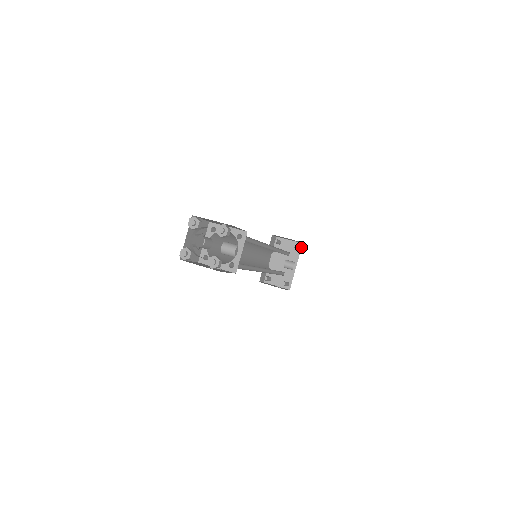
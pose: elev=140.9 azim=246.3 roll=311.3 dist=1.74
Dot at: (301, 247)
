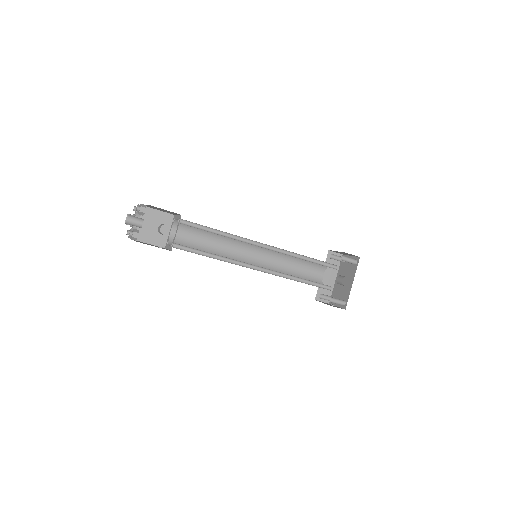
Dot at: (358, 261)
